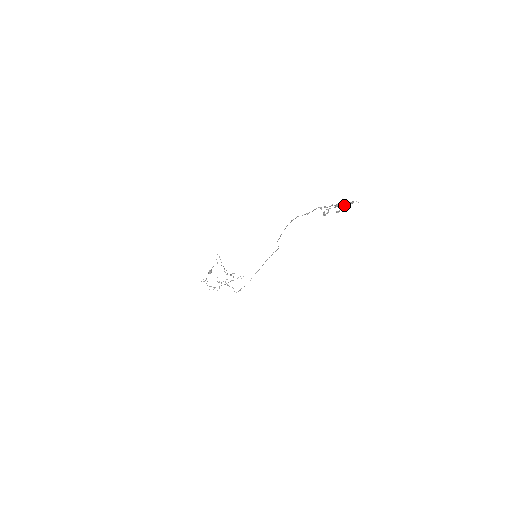
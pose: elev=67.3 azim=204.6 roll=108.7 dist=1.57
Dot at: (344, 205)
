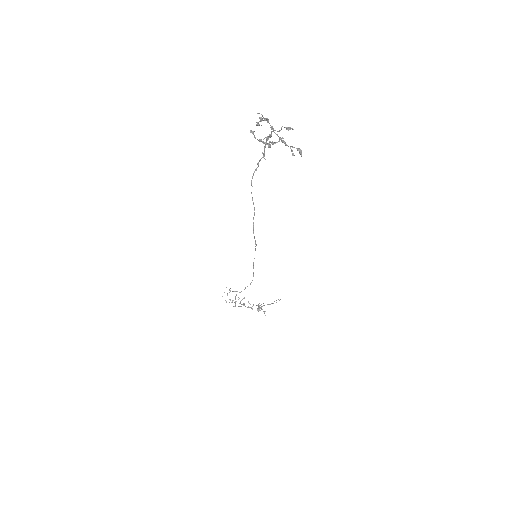
Dot at: (300, 153)
